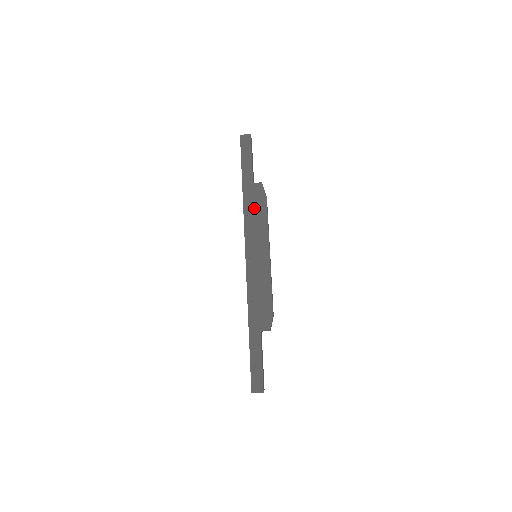
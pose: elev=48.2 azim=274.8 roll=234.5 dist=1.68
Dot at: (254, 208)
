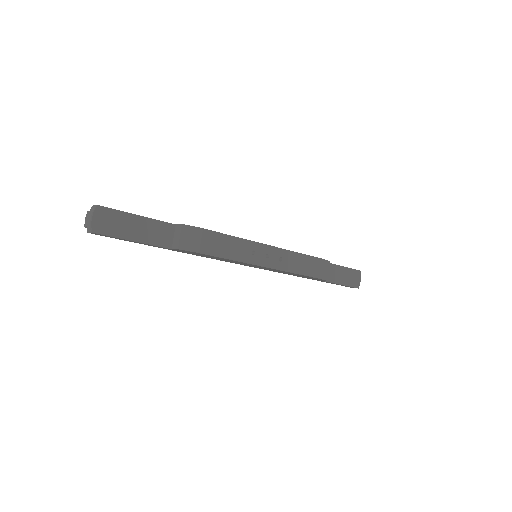
Dot at: (204, 256)
